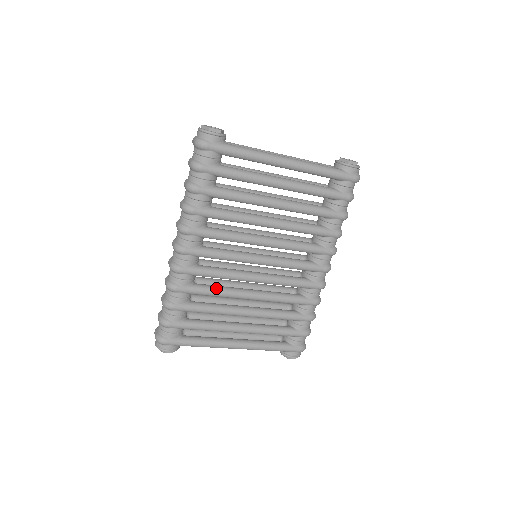
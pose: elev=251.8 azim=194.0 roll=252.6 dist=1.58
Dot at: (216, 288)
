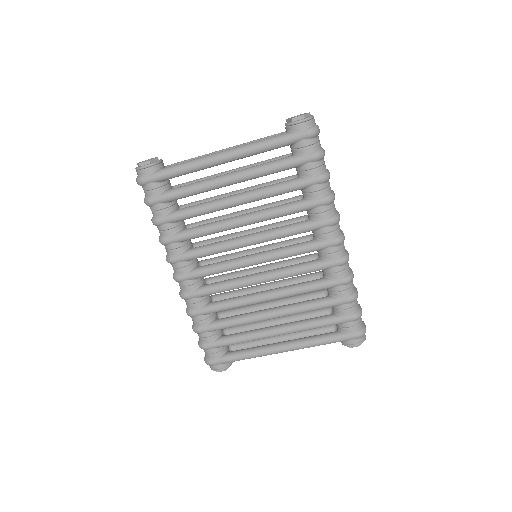
Dot at: (228, 301)
